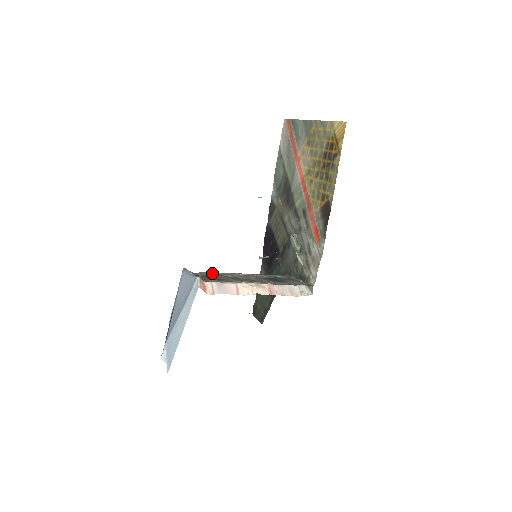
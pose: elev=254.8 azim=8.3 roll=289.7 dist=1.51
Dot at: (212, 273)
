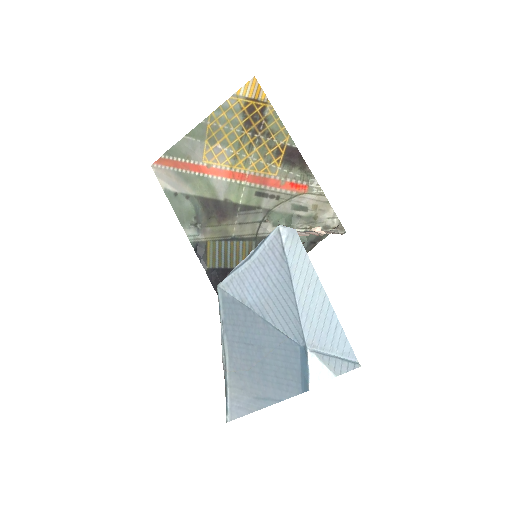
Dot at: occluded
